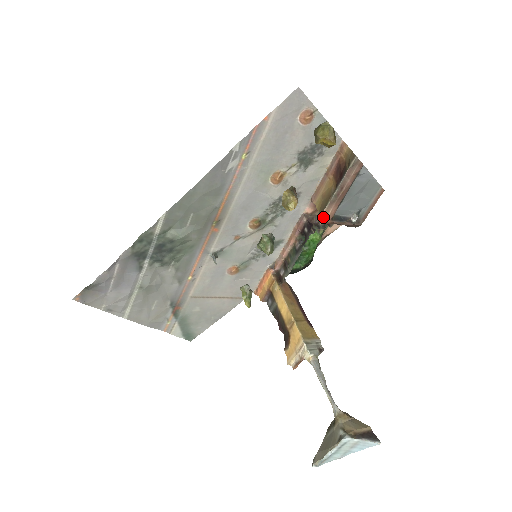
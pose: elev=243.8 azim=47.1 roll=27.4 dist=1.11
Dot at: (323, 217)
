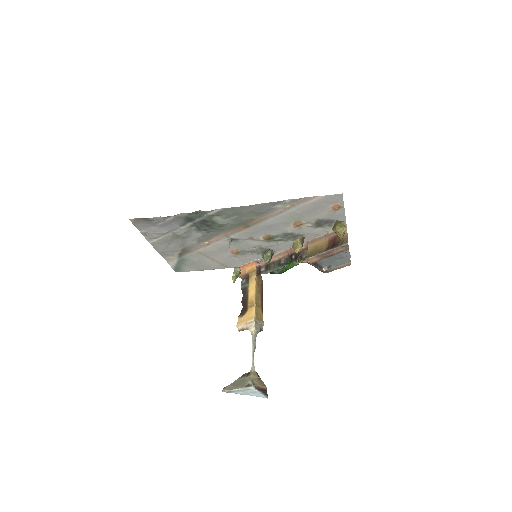
Dot at: (309, 260)
